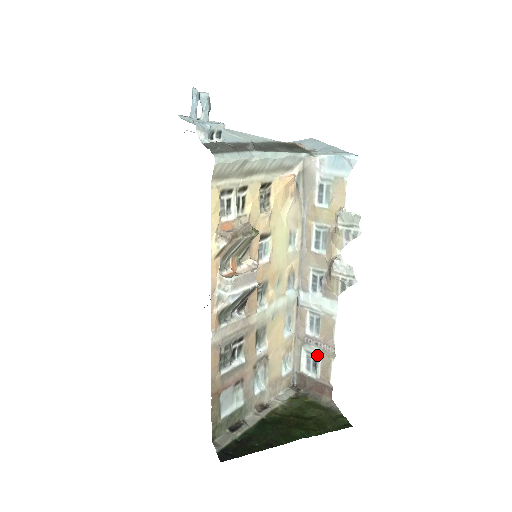
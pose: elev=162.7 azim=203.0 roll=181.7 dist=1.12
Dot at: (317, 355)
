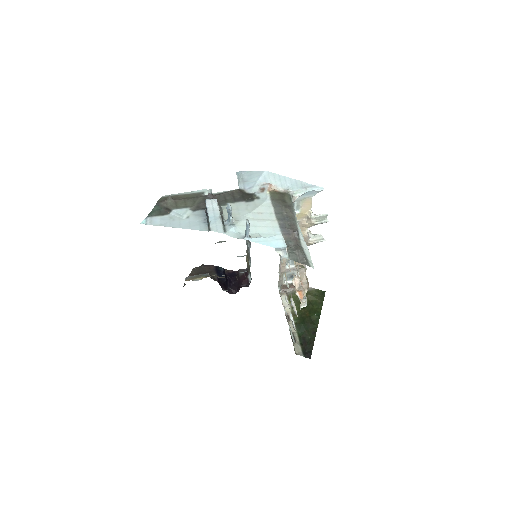
Dot at: (294, 273)
